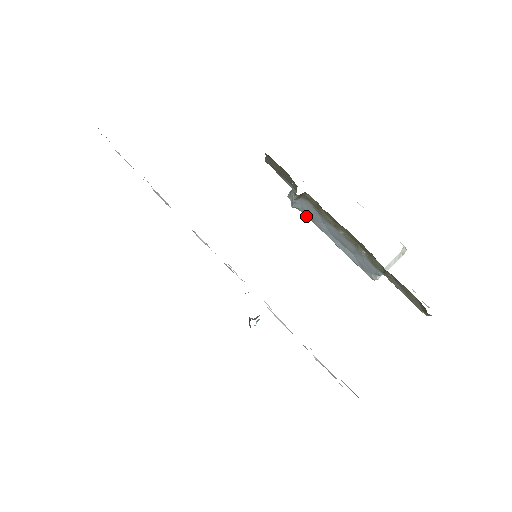
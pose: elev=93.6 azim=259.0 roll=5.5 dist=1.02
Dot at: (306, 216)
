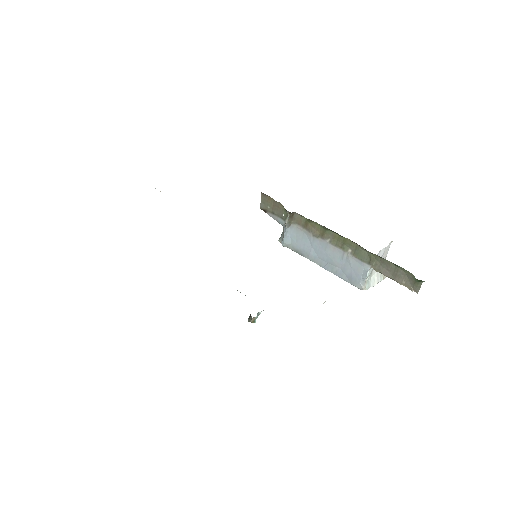
Dot at: occluded
